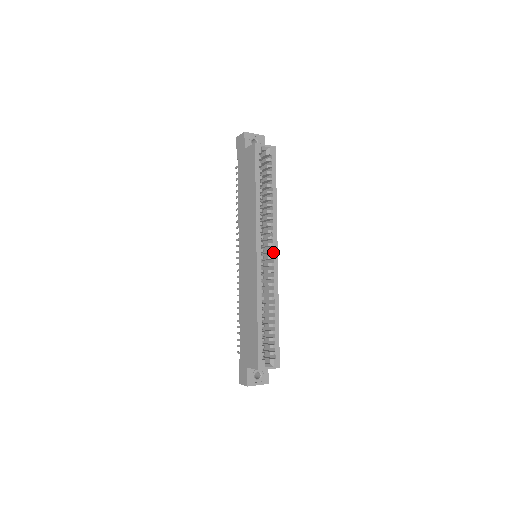
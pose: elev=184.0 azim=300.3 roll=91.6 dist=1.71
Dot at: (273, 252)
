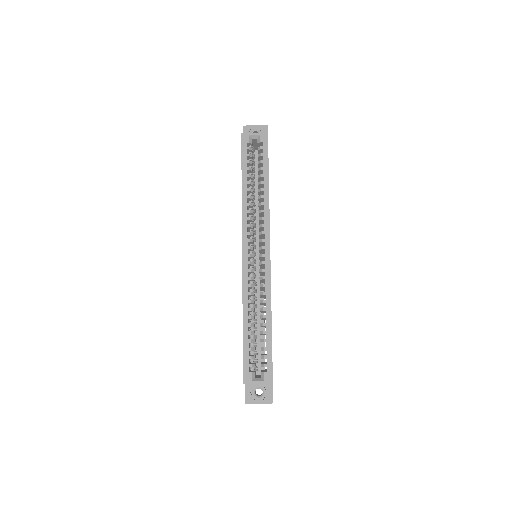
Dot at: (264, 249)
